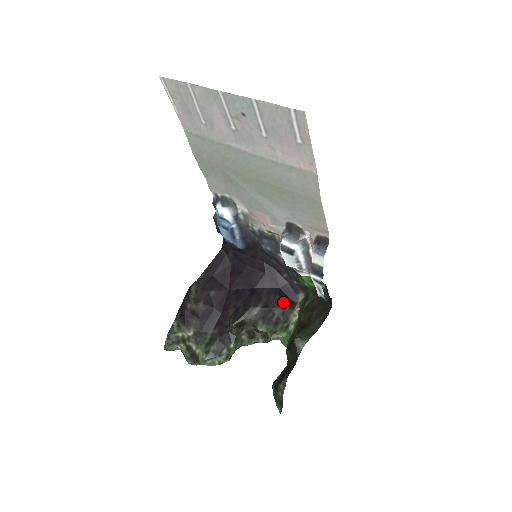
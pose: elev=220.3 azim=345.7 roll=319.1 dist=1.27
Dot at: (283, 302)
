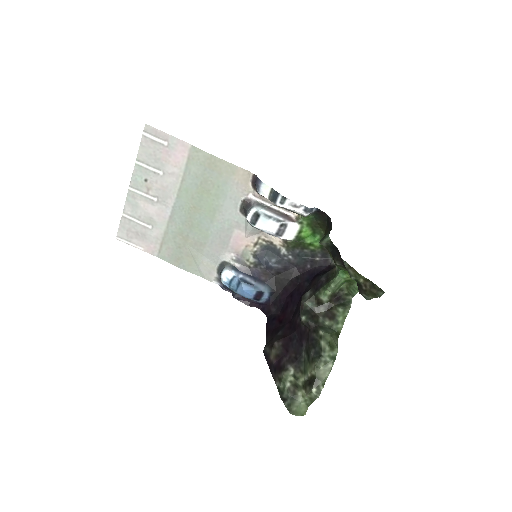
Dot at: (323, 274)
